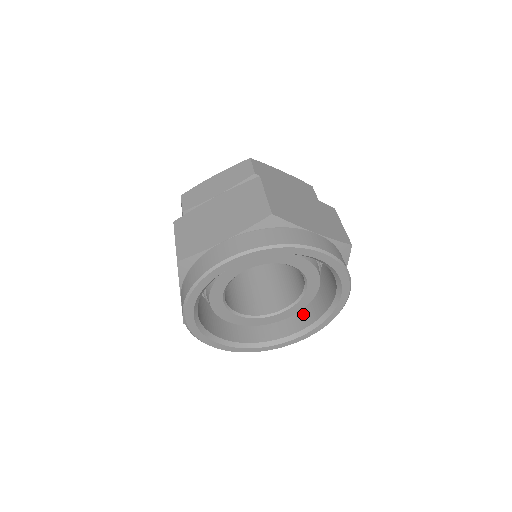
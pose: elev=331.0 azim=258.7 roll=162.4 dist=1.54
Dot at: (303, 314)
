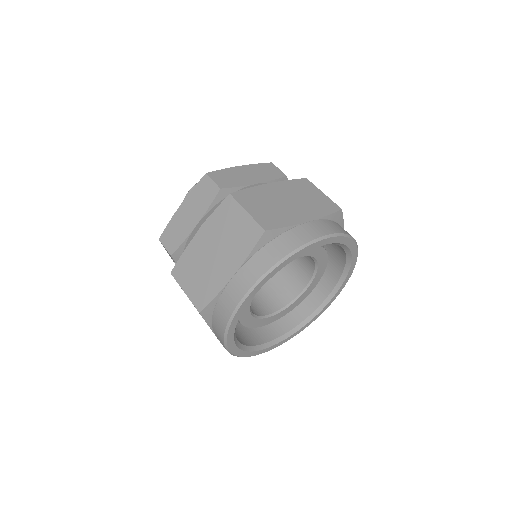
Dot at: (321, 281)
